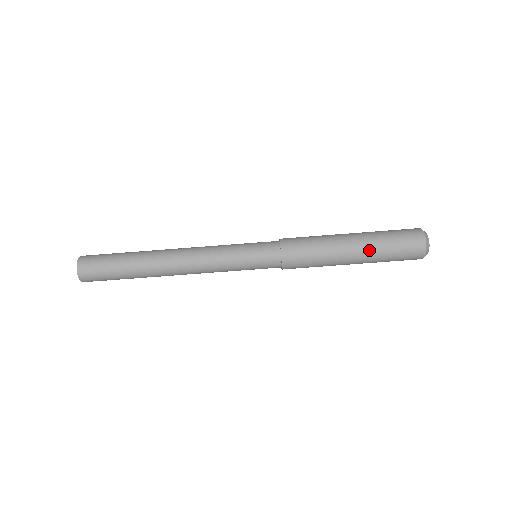
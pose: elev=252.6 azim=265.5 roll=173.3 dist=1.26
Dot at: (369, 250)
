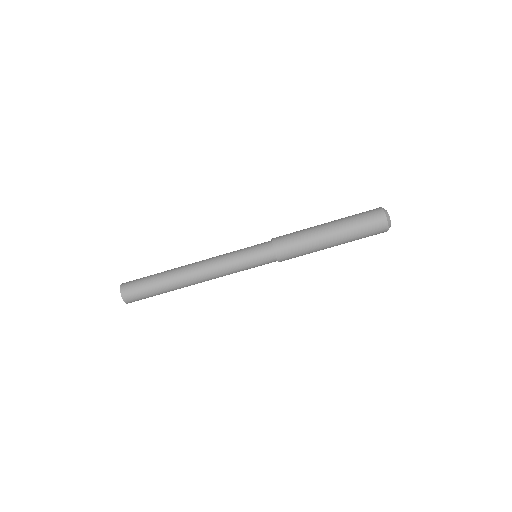
Dot at: (344, 237)
